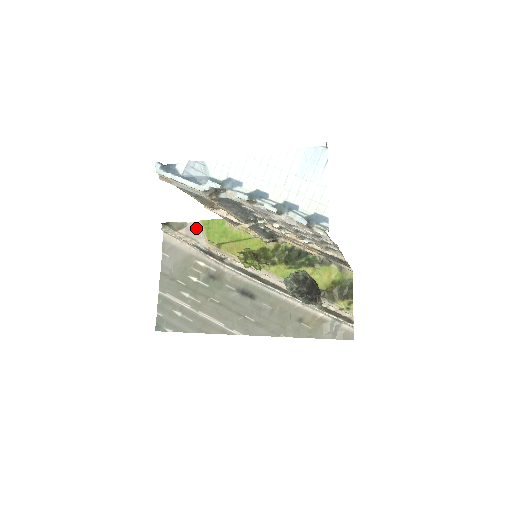
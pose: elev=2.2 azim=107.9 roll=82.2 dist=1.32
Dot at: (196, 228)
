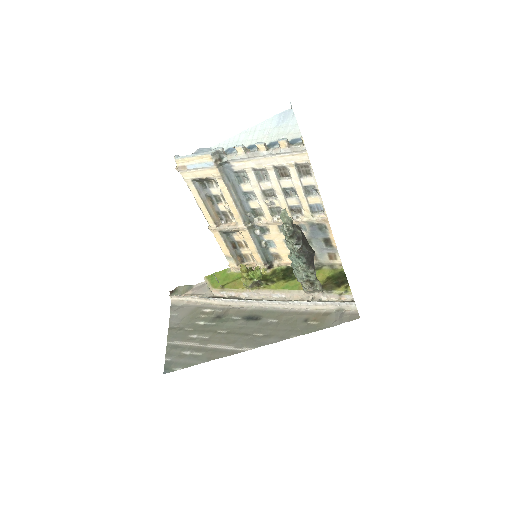
Dot at: (201, 286)
